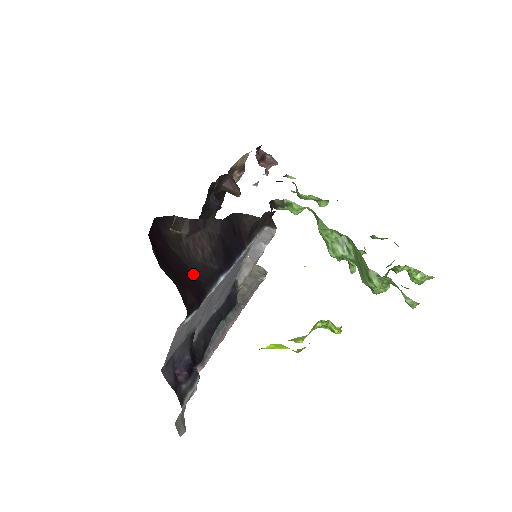
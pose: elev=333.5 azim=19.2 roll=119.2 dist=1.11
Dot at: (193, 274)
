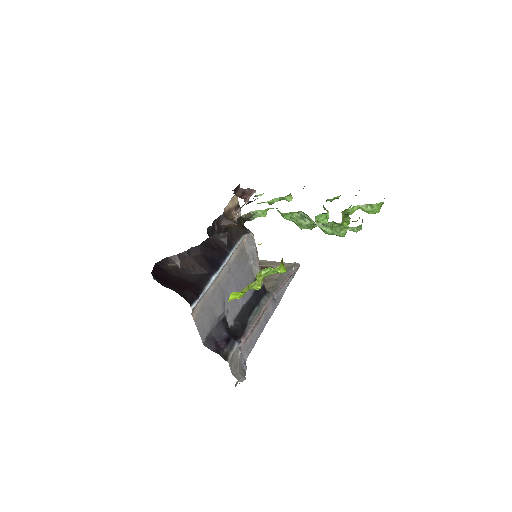
Dot at: (190, 282)
